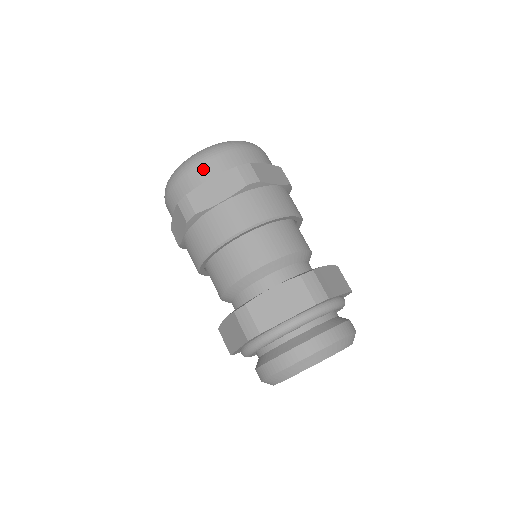
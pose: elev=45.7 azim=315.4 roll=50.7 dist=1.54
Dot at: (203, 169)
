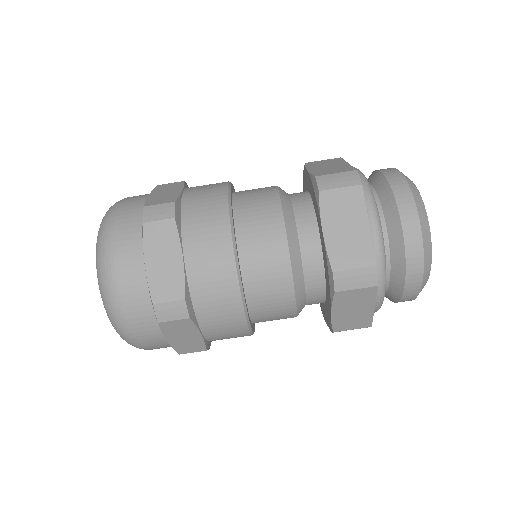
Dot at: (126, 269)
